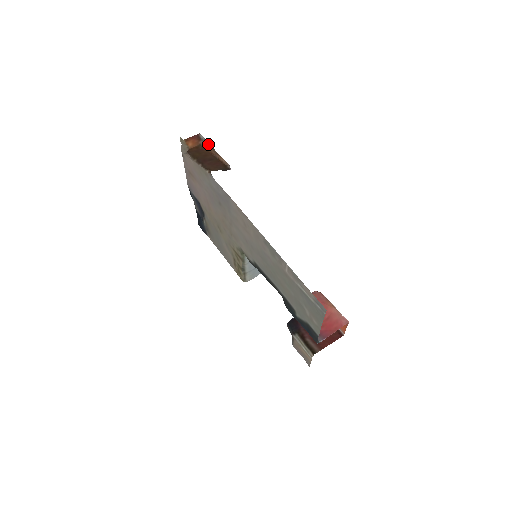
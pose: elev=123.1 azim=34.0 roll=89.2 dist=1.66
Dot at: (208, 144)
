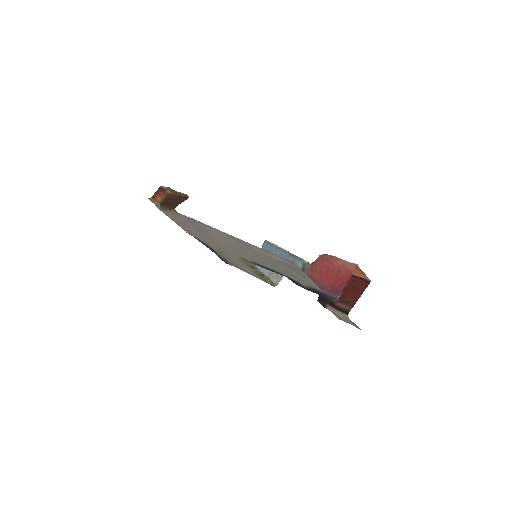
Dot at: (170, 190)
